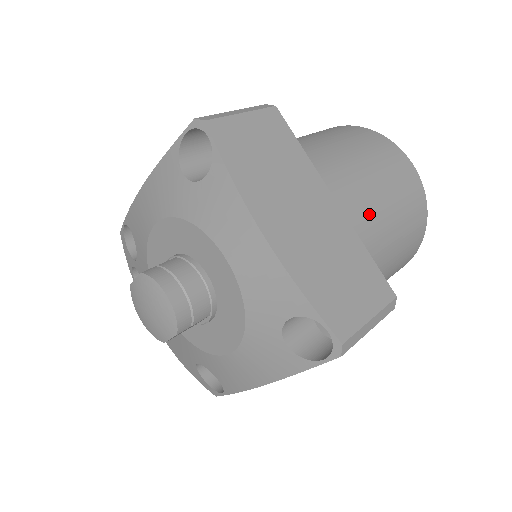
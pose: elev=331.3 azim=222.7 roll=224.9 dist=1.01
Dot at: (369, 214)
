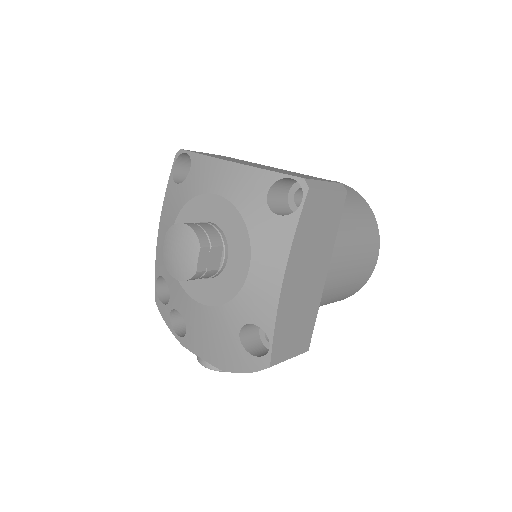
Dot at: occluded
